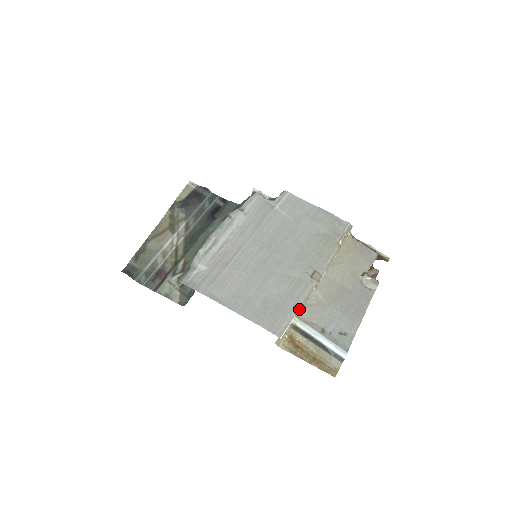
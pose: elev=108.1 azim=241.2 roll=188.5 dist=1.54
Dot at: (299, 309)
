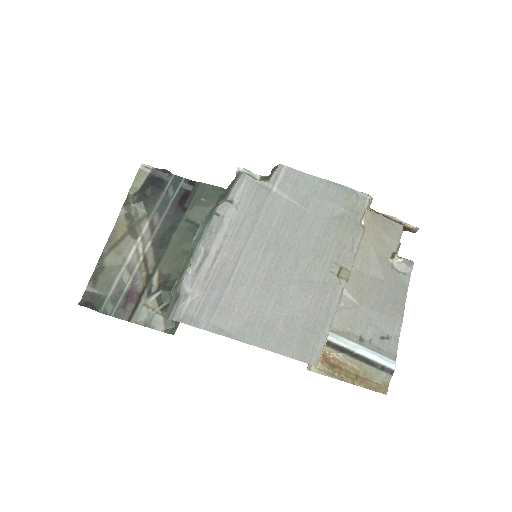
Dot at: occluded
